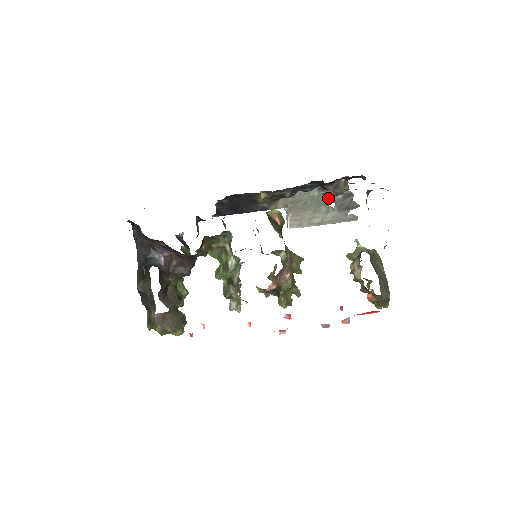
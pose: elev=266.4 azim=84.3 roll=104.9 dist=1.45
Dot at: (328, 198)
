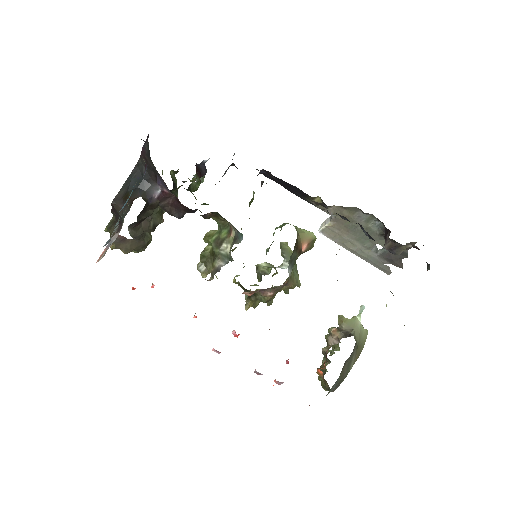
Dot at: (382, 240)
